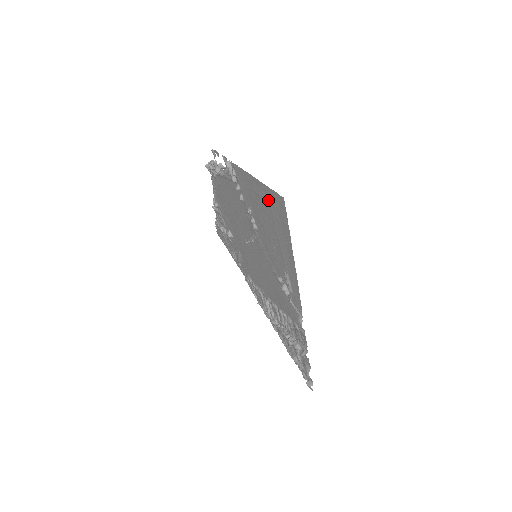
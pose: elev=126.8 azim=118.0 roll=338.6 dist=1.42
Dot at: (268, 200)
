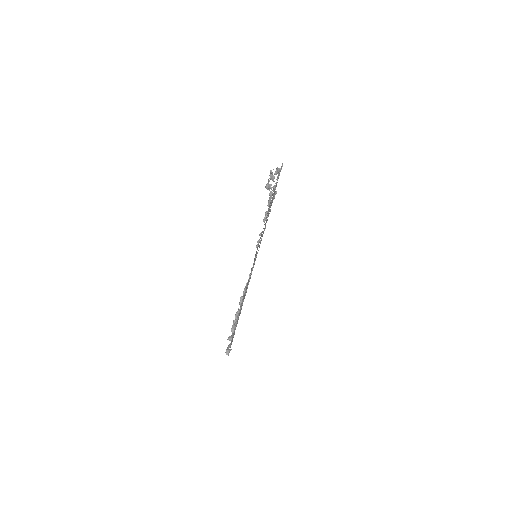
Dot at: occluded
